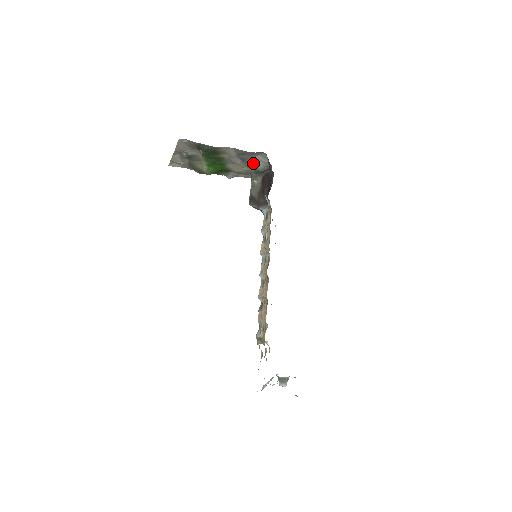
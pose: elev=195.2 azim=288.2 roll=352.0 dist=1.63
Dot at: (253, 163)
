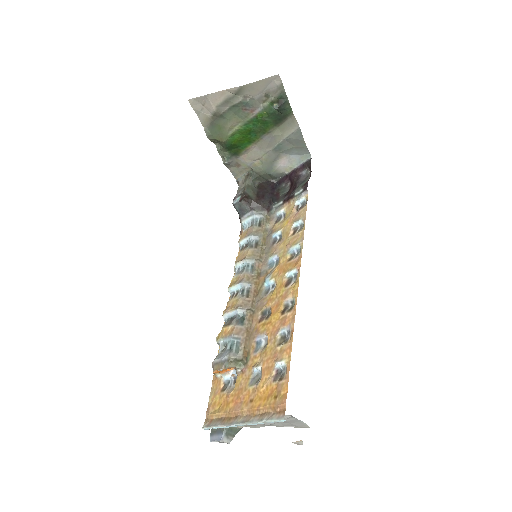
Dot at: (278, 160)
